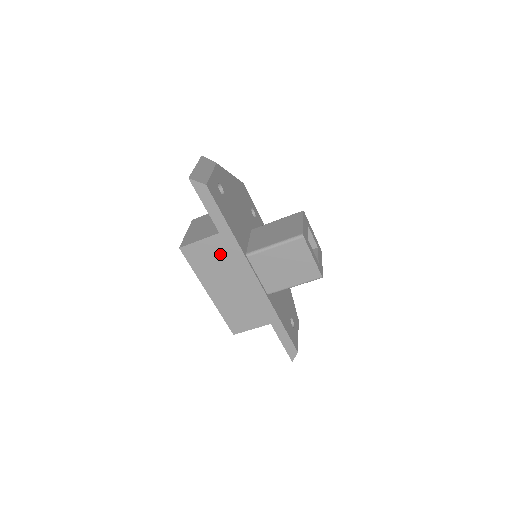
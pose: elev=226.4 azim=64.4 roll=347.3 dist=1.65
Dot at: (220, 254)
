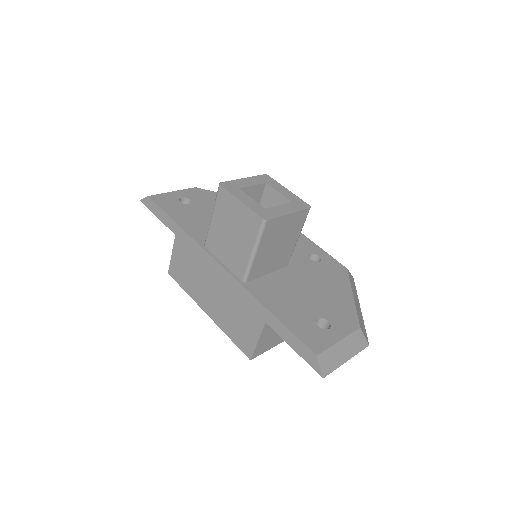
Dot at: (187, 258)
